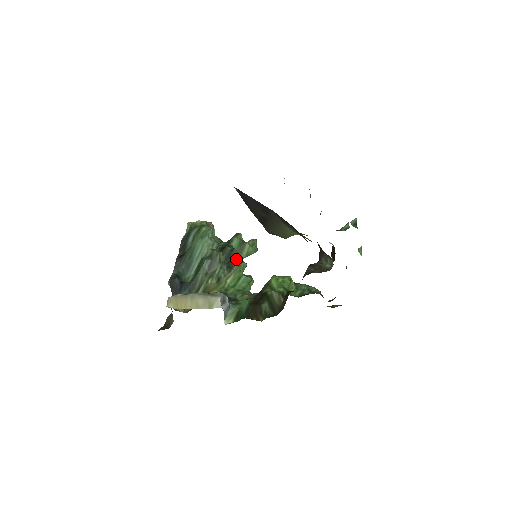
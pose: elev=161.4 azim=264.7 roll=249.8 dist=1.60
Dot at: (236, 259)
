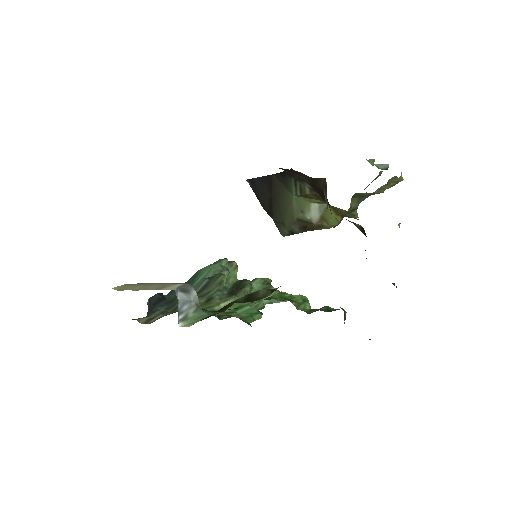
Dot at: (245, 287)
